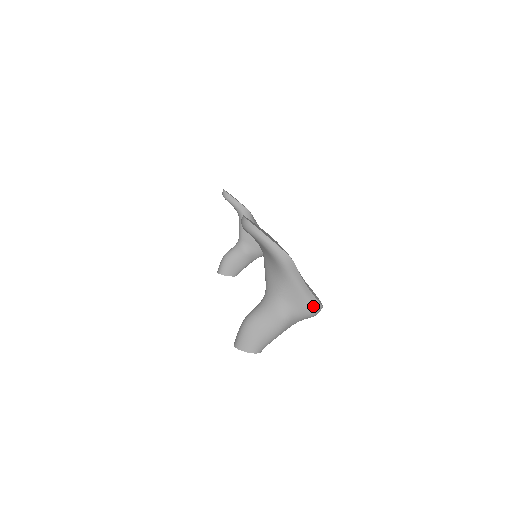
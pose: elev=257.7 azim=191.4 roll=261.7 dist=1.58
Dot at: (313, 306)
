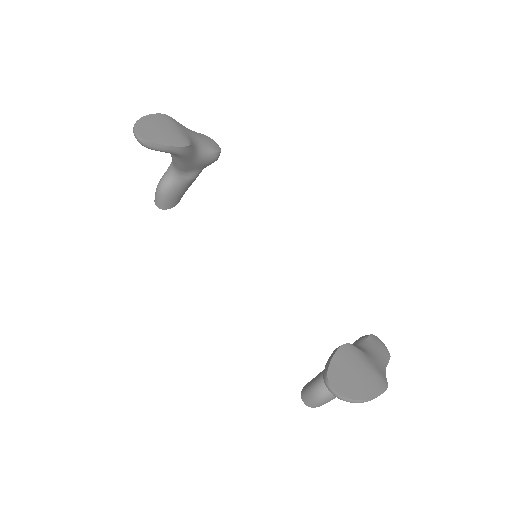
Dot at: occluded
